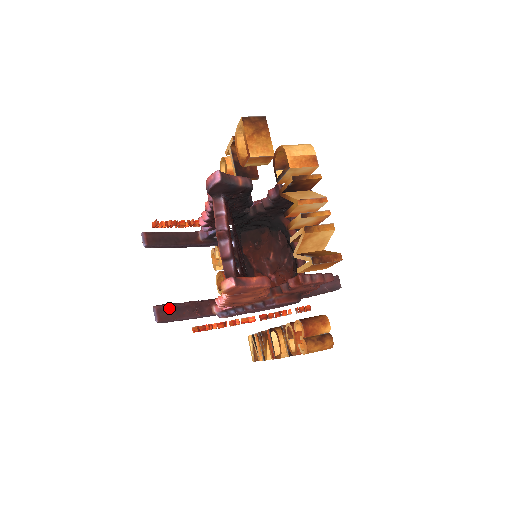
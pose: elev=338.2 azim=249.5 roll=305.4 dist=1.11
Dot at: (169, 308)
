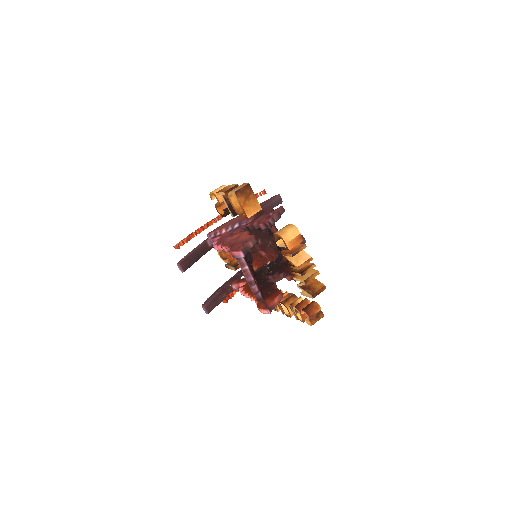
Dot at: (211, 302)
